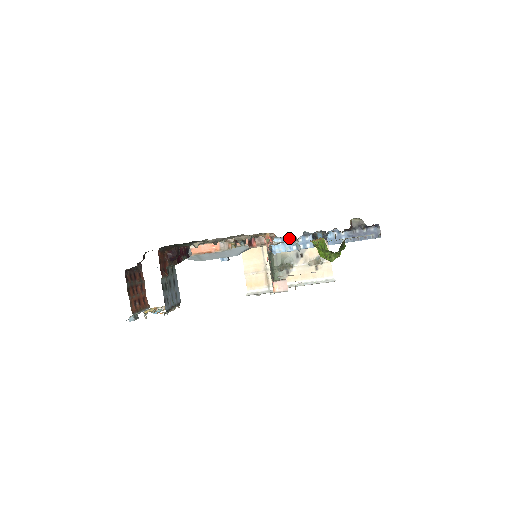
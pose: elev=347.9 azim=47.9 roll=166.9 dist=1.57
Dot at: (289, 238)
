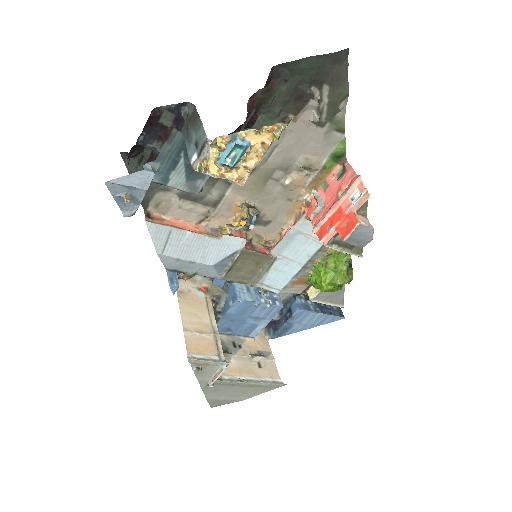
Dot at: (255, 289)
